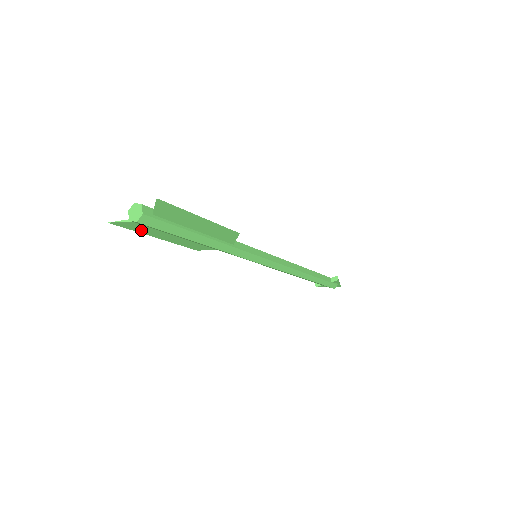
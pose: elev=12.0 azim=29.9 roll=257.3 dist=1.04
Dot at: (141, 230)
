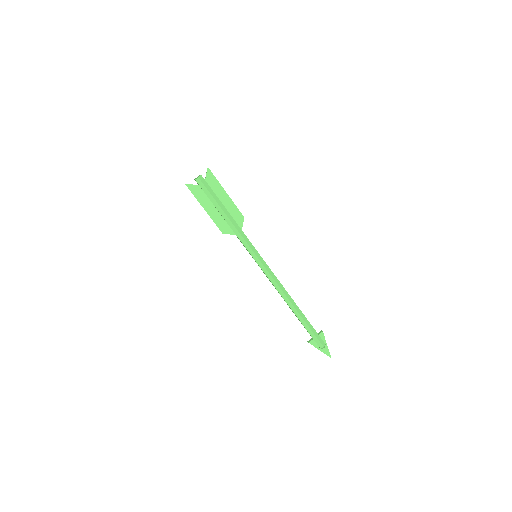
Dot at: (198, 197)
